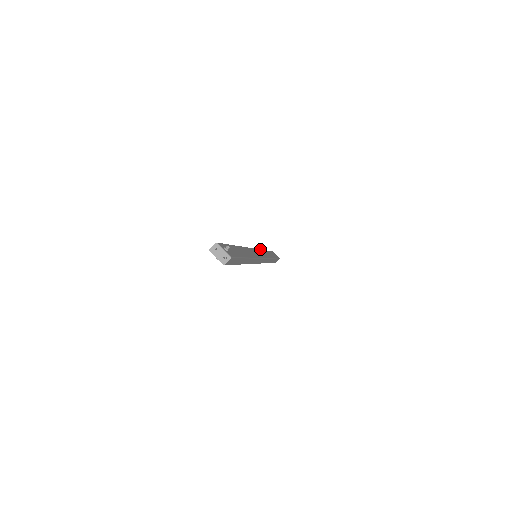
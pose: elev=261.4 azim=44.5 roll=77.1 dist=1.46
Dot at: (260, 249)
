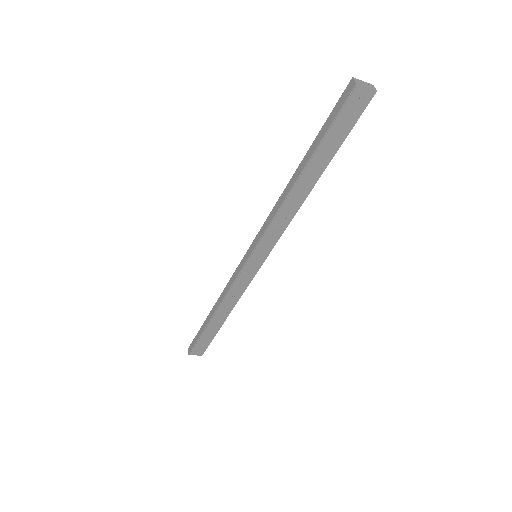
Dot at: occluded
